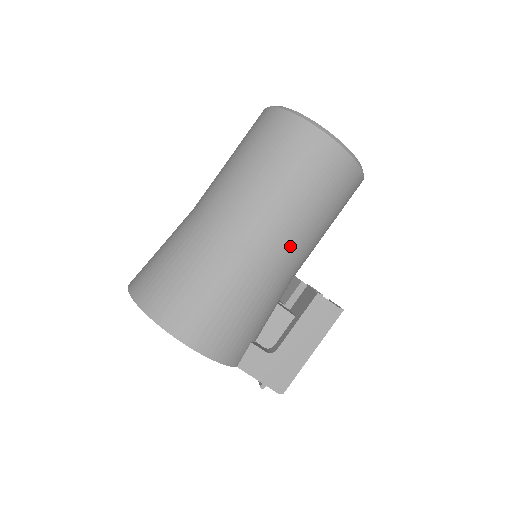
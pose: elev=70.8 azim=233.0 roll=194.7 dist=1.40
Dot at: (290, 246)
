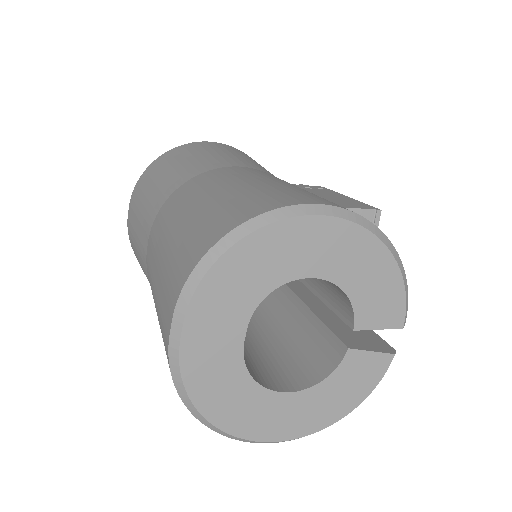
Dot at: occluded
